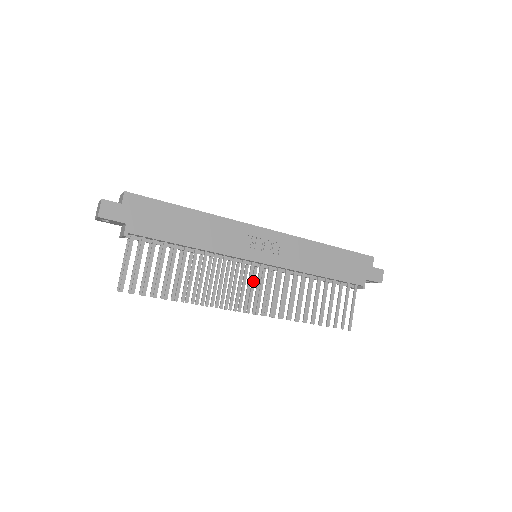
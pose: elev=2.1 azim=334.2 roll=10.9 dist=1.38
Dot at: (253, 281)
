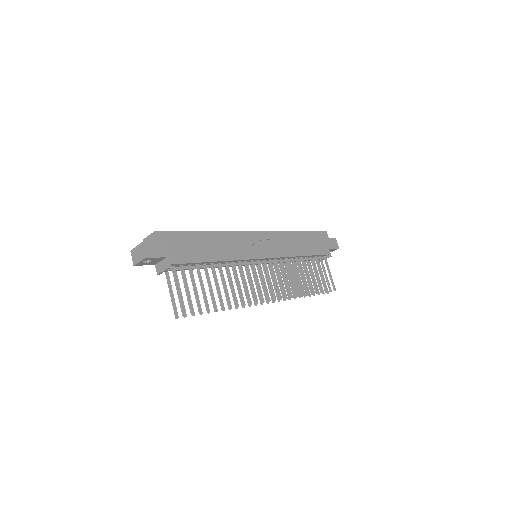
Dot at: occluded
